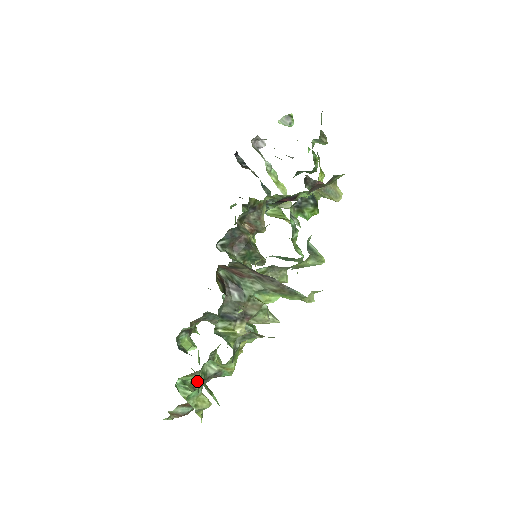
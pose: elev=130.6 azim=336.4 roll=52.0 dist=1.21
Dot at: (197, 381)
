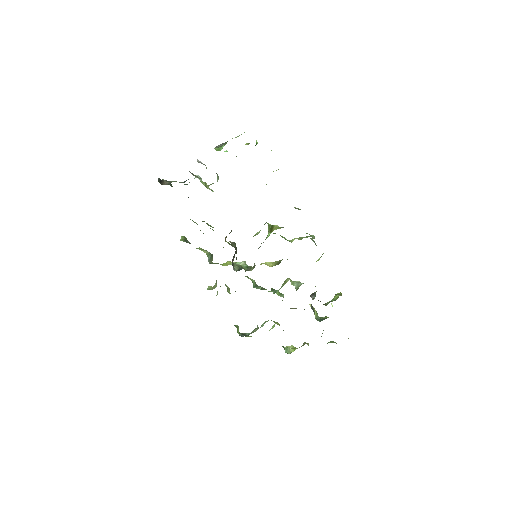
Dot at: occluded
